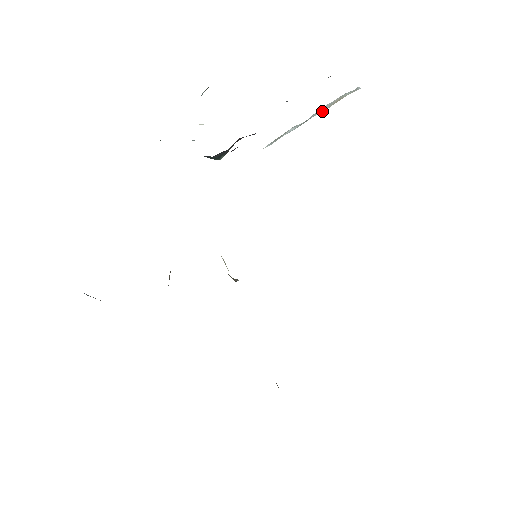
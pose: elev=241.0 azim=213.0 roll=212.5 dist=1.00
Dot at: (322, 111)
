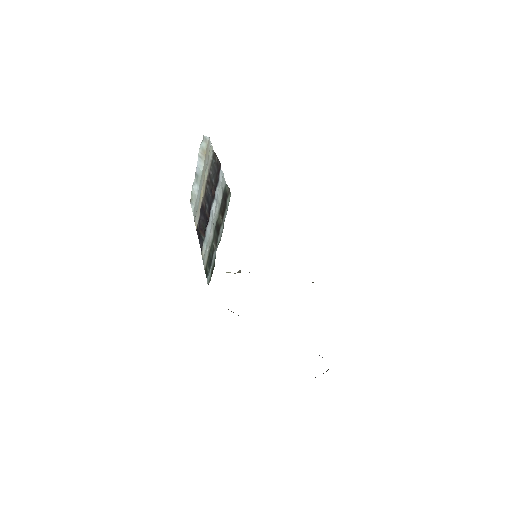
Dot at: (203, 166)
